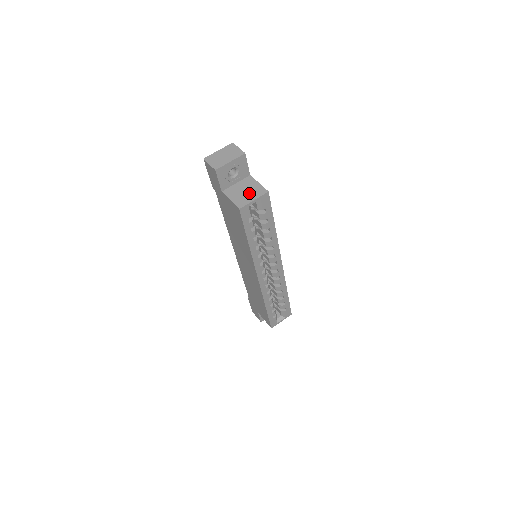
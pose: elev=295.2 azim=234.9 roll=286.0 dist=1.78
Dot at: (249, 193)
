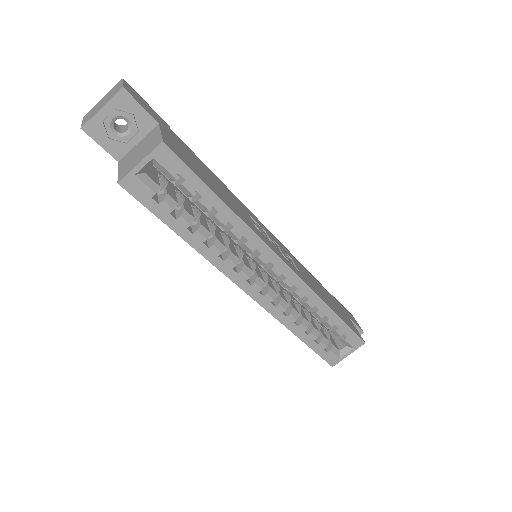
Dot at: (141, 153)
